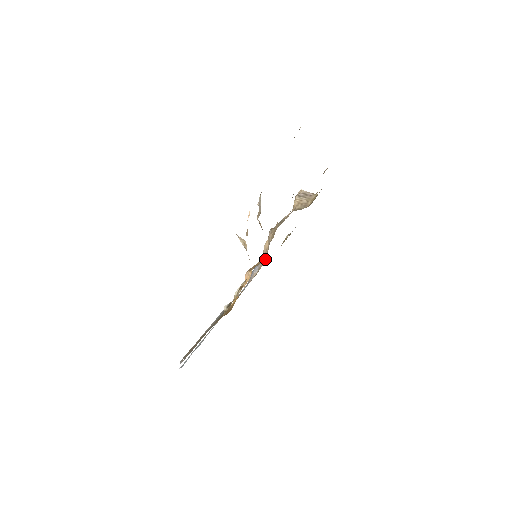
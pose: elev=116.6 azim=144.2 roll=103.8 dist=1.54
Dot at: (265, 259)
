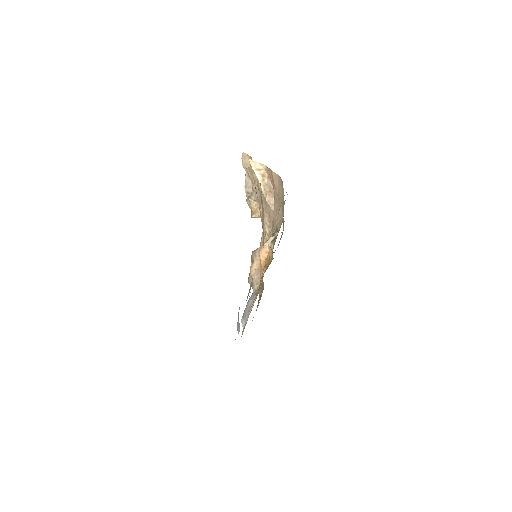
Dot at: occluded
